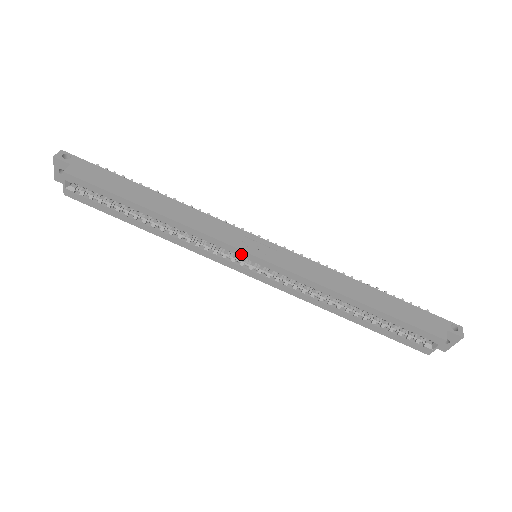
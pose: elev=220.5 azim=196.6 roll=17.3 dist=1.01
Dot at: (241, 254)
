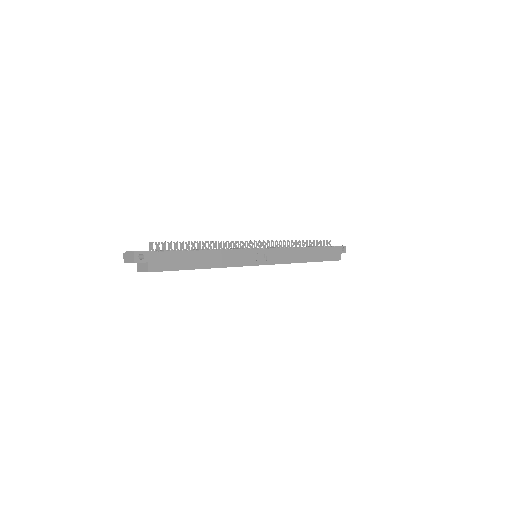
Dot at: occluded
